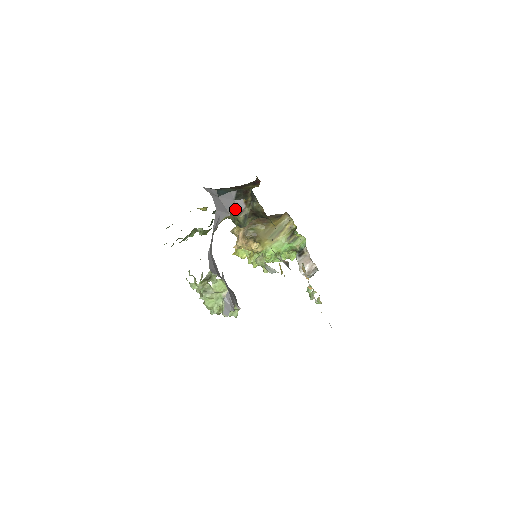
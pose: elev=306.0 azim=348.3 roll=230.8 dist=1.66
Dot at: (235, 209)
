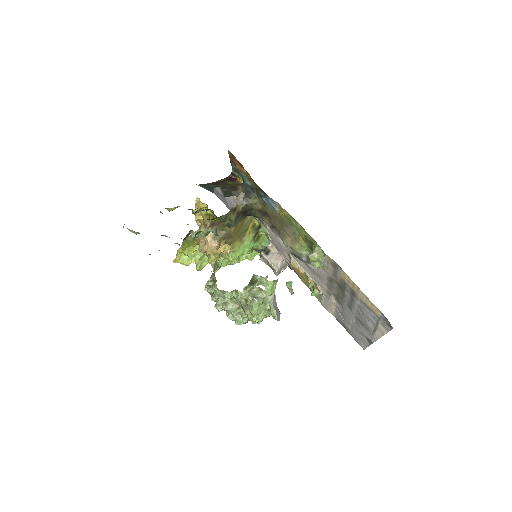
Dot at: occluded
